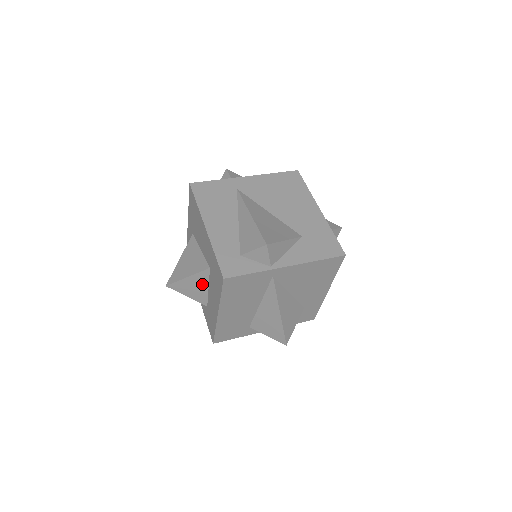
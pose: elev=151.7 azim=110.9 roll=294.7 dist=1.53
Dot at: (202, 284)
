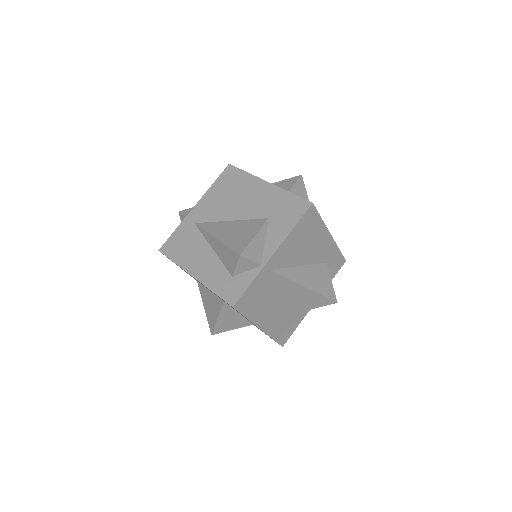
Dot at: (232, 314)
